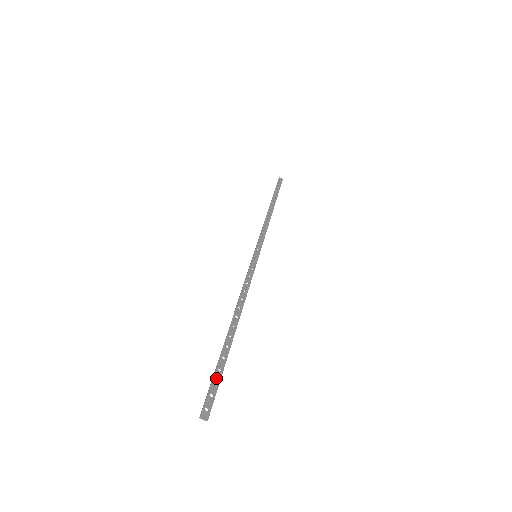
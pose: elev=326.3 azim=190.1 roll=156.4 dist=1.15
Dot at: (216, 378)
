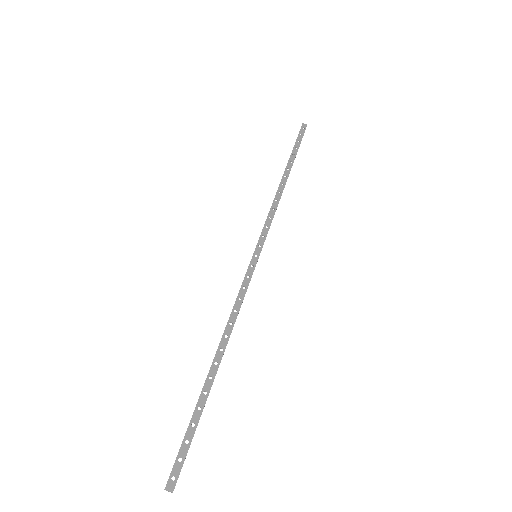
Dot at: (188, 437)
